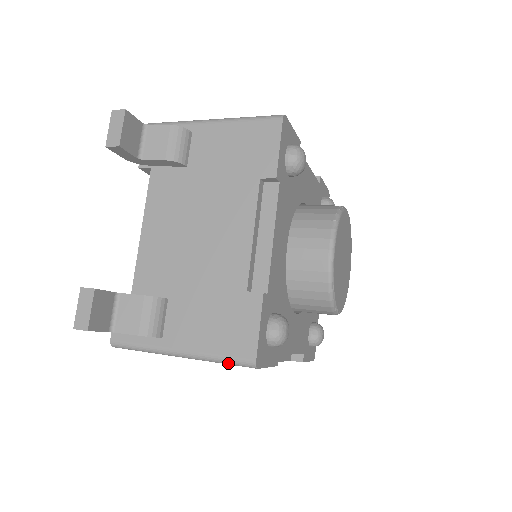
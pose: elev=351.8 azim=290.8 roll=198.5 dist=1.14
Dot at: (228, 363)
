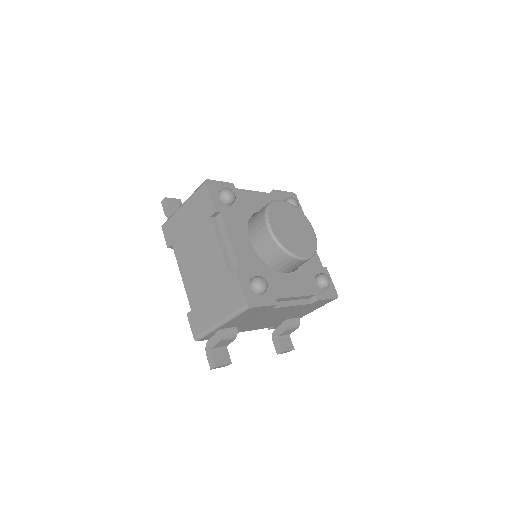
Dot at: (197, 189)
